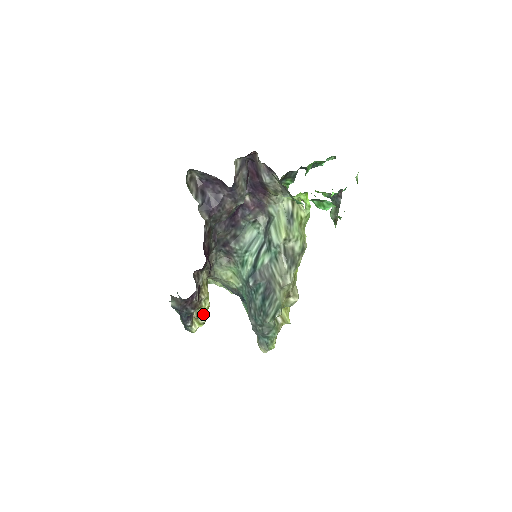
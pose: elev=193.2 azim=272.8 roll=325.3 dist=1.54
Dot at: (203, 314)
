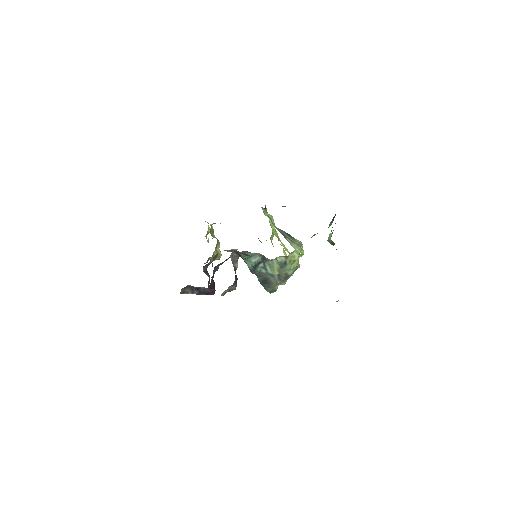
Dot at: (217, 259)
